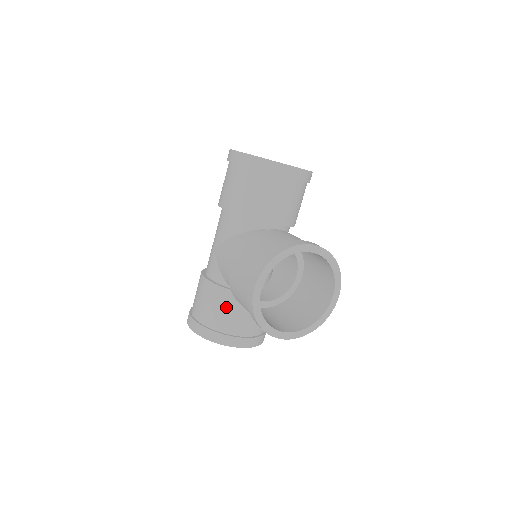
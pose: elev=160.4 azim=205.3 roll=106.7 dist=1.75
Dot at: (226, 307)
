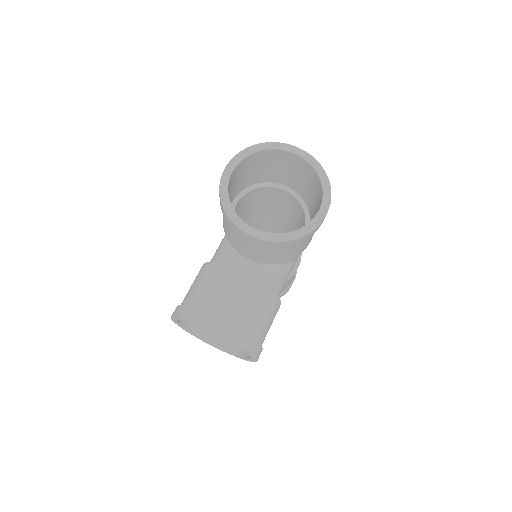
Dot at: occluded
